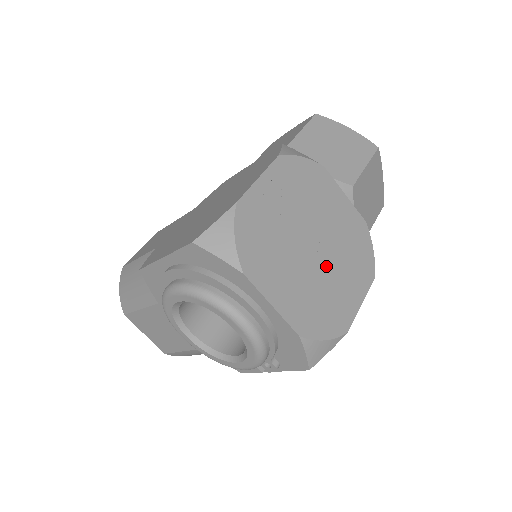
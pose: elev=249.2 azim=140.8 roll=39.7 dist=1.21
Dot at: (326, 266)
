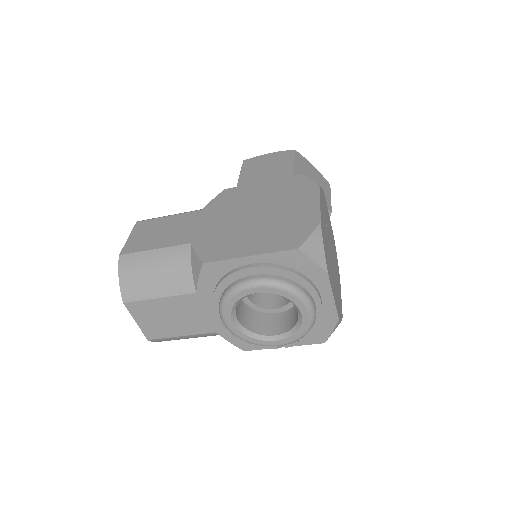
Dot at: occluded
